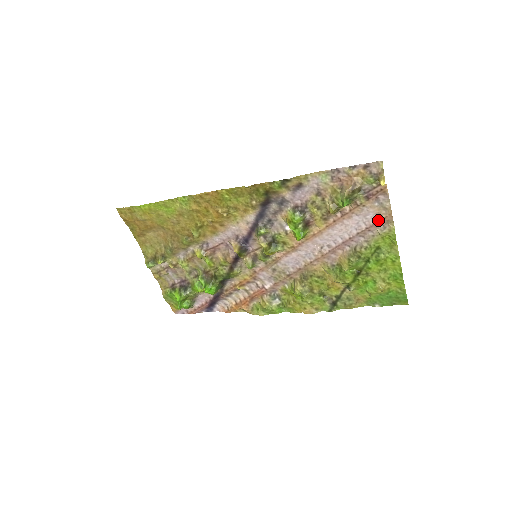
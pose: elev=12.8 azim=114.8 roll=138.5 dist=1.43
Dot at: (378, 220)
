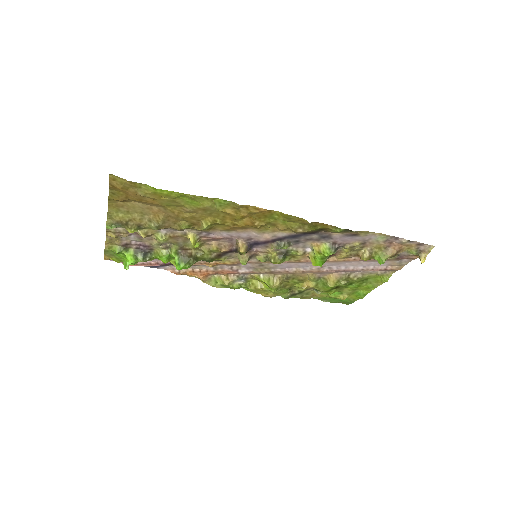
Dot at: (387, 269)
